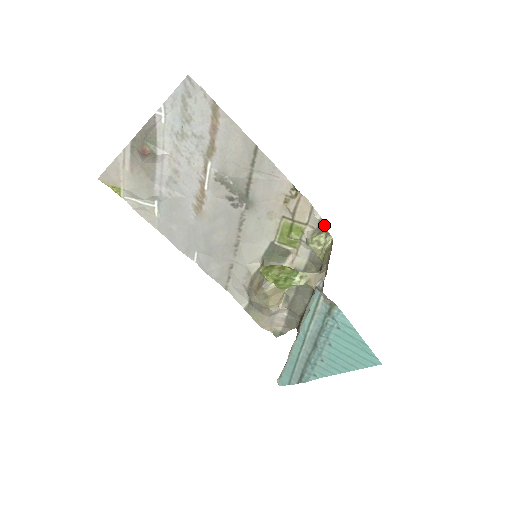
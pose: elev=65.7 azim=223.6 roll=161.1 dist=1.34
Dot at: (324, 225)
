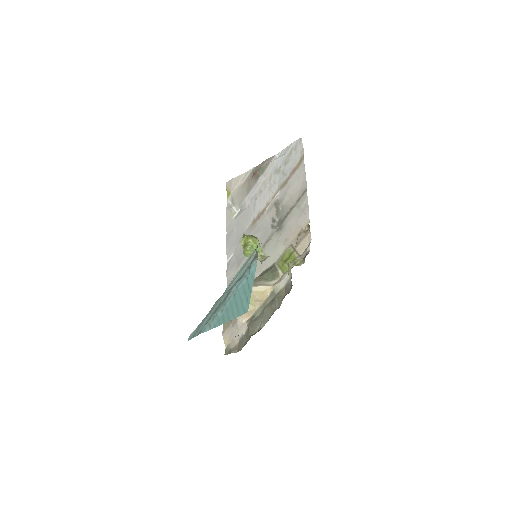
Dot at: (307, 254)
